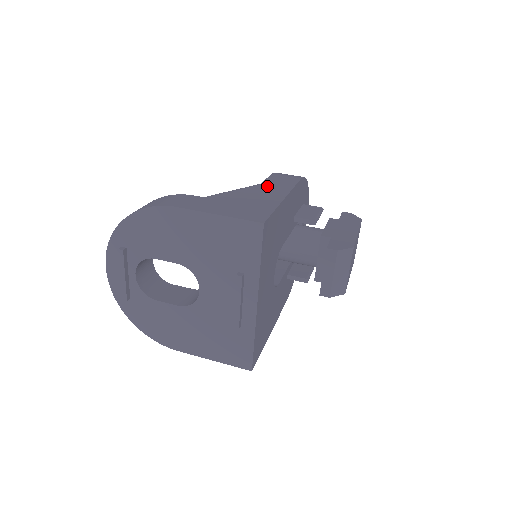
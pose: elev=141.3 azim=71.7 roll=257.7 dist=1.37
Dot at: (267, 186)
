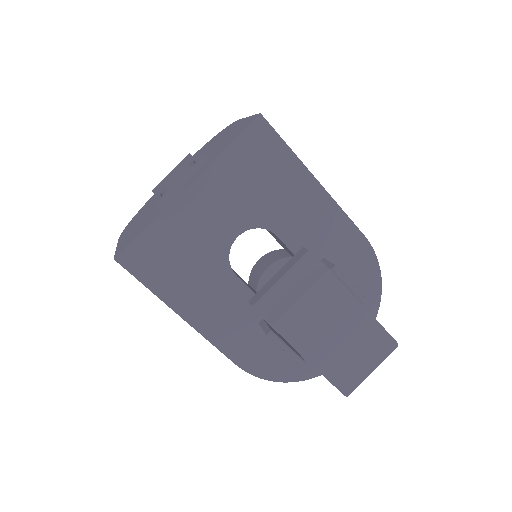
Dot at: occluded
